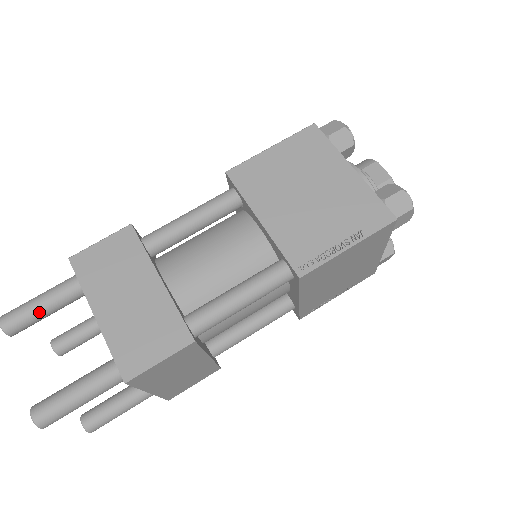
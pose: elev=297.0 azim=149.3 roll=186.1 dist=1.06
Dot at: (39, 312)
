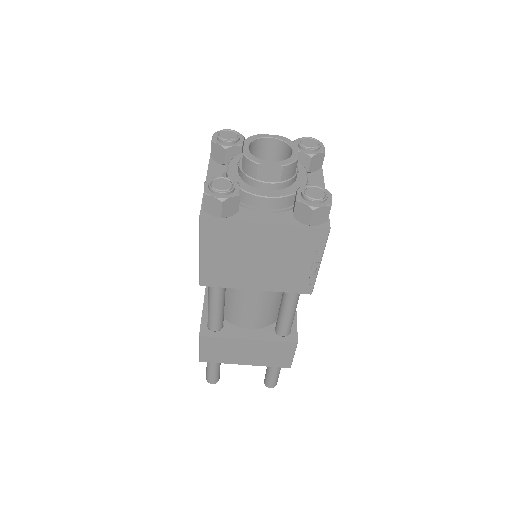
Dot at: (218, 371)
